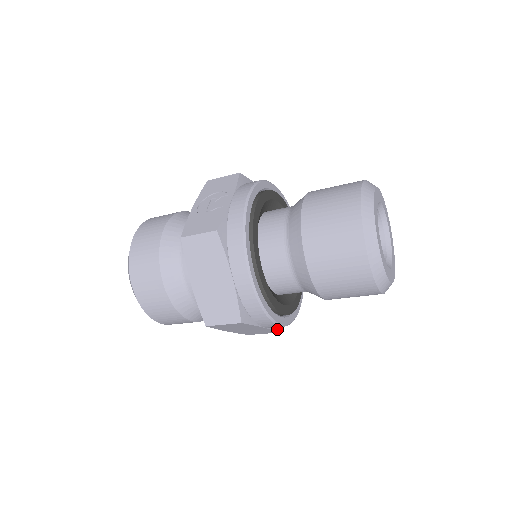
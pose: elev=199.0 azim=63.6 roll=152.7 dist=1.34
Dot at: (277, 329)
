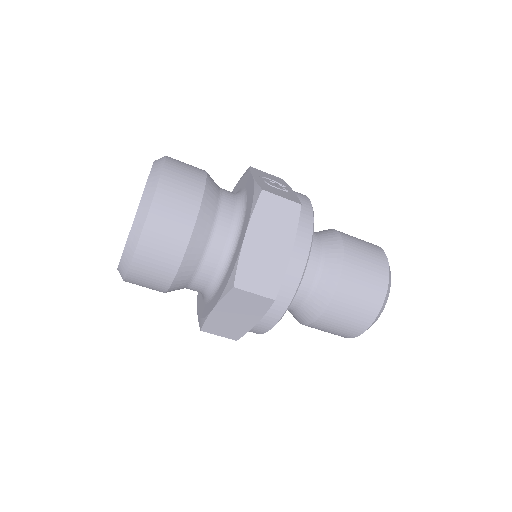
Dot at: (242, 335)
